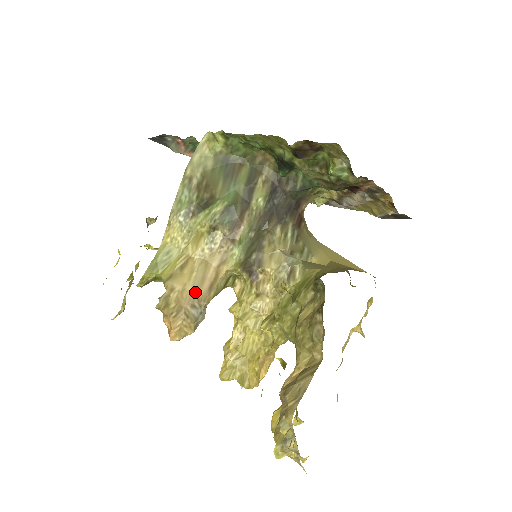
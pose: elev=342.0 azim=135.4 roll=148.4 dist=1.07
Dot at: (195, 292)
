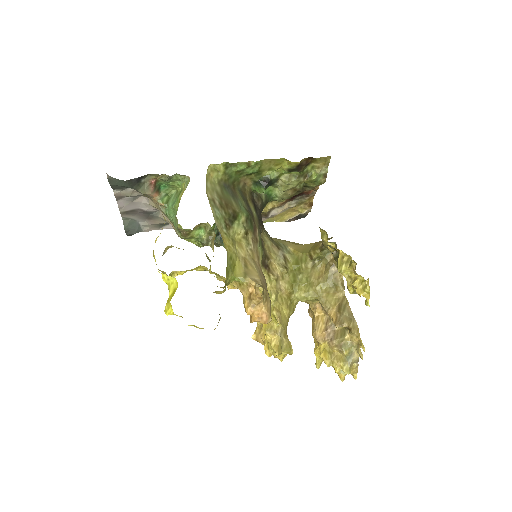
Dot at: (263, 281)
